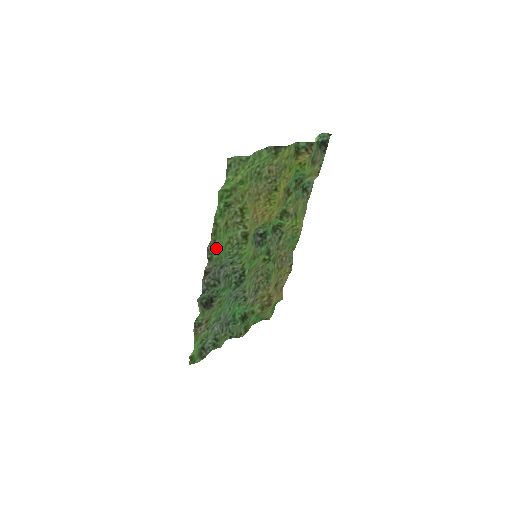
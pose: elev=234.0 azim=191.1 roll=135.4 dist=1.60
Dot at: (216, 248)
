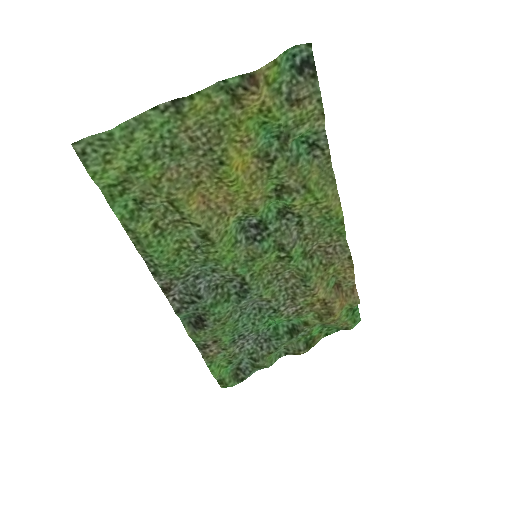
Dot at: (156, 259)
